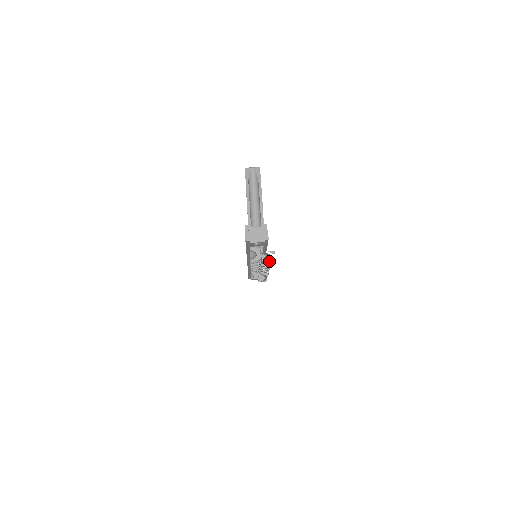
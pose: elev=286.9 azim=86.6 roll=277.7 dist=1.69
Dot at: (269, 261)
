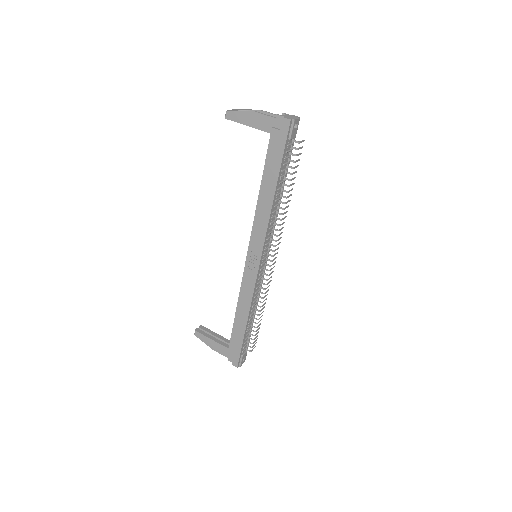
Dot at: (288, 200)
